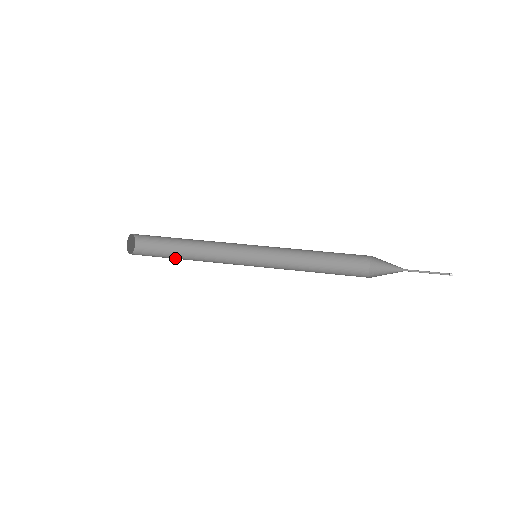
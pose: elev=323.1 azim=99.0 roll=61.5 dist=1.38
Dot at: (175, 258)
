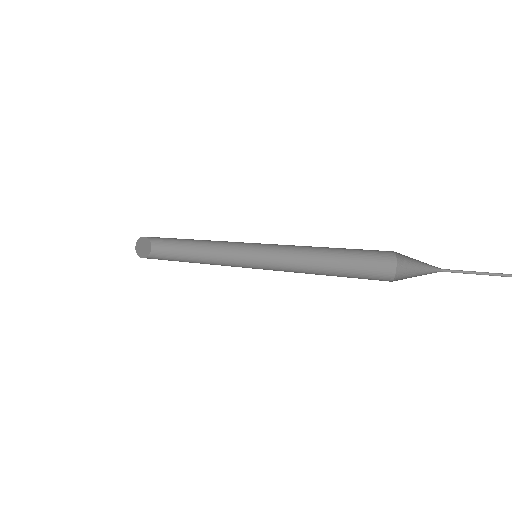
Dot at: (183, 259)
